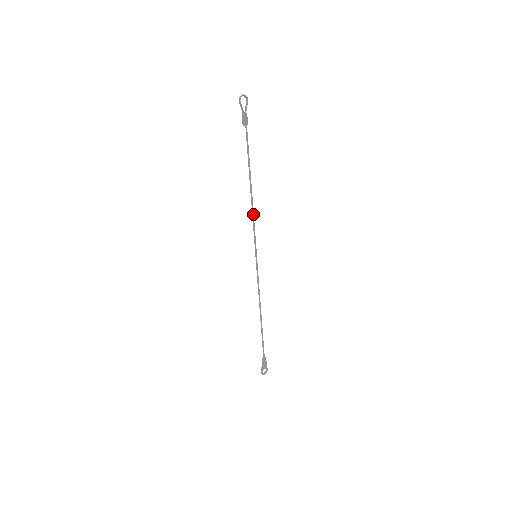
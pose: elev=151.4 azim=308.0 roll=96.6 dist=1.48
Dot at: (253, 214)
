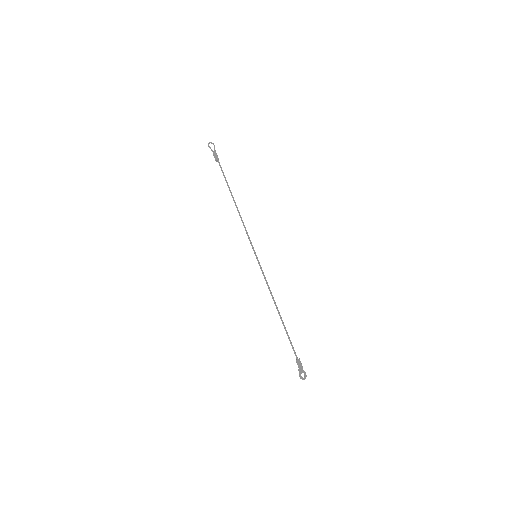
Dot at: (242, 221)
